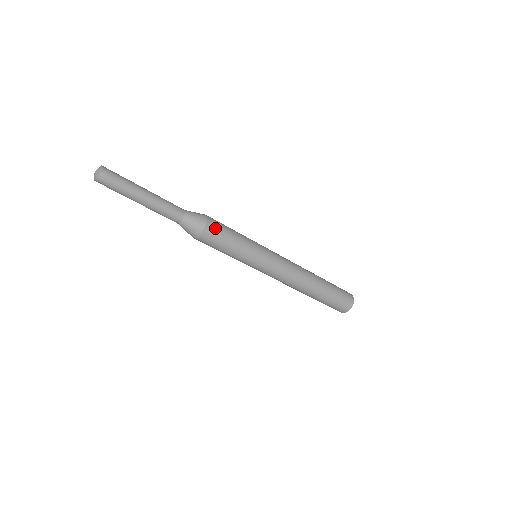
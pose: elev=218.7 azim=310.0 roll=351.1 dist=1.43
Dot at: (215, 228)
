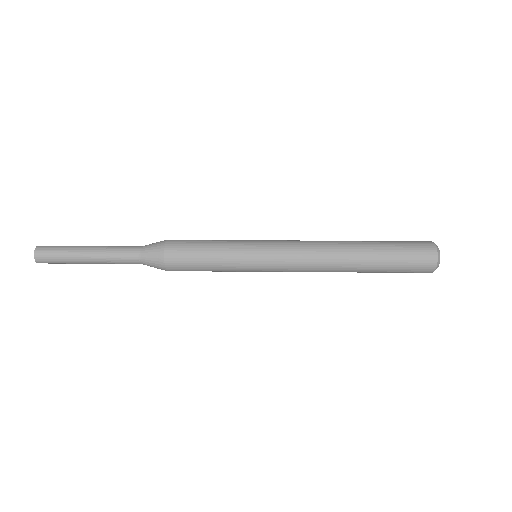
Dot at: occluded
